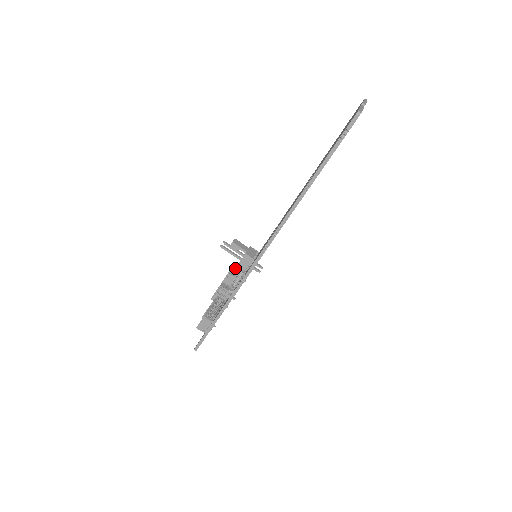
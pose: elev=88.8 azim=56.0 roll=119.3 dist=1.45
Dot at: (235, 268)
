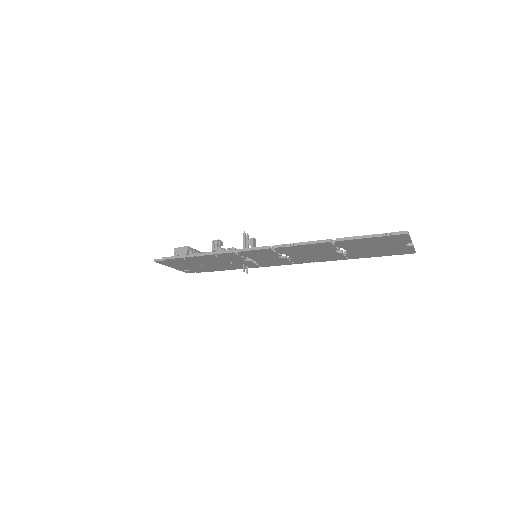
Dot at: occluded
